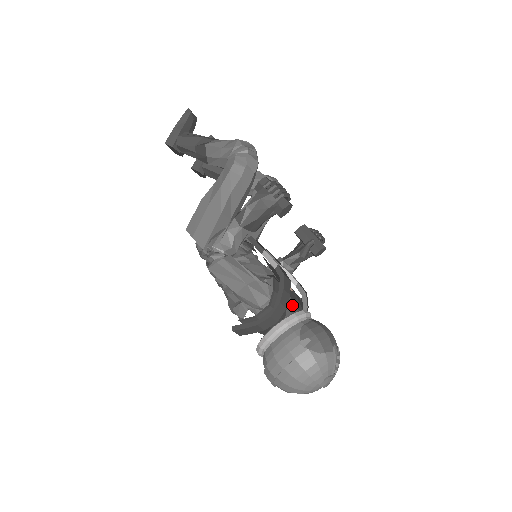
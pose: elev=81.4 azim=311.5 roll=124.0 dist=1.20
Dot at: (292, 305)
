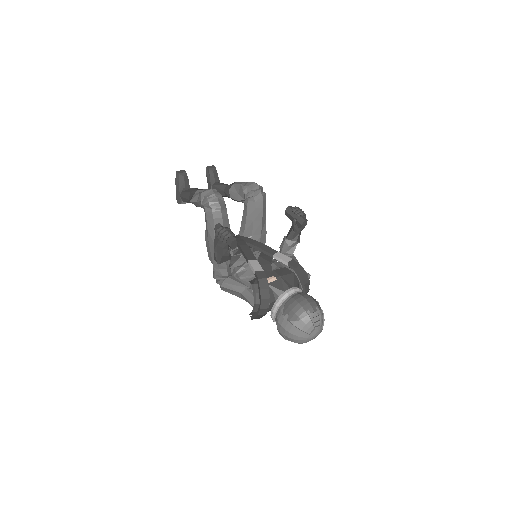
Dot at: (277, 291)
